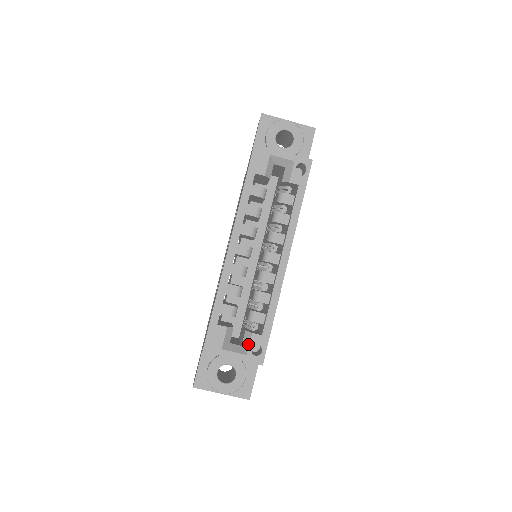
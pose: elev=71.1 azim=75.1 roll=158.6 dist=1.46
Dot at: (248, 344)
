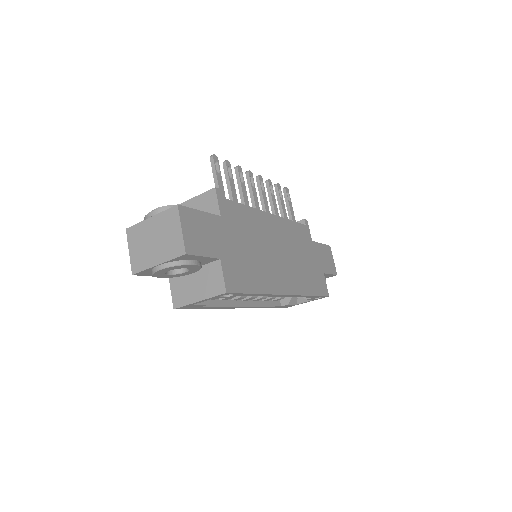
Dot at: (309, 299)
